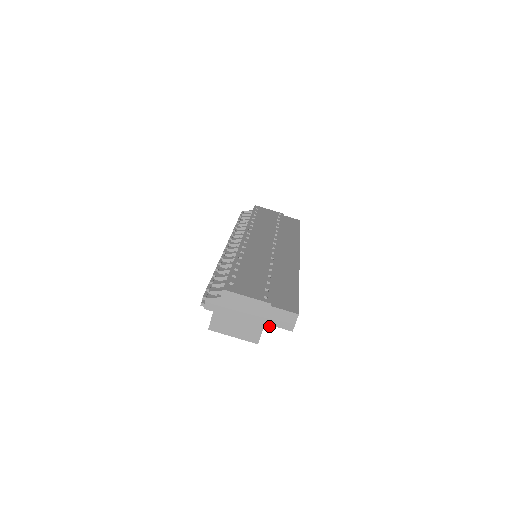
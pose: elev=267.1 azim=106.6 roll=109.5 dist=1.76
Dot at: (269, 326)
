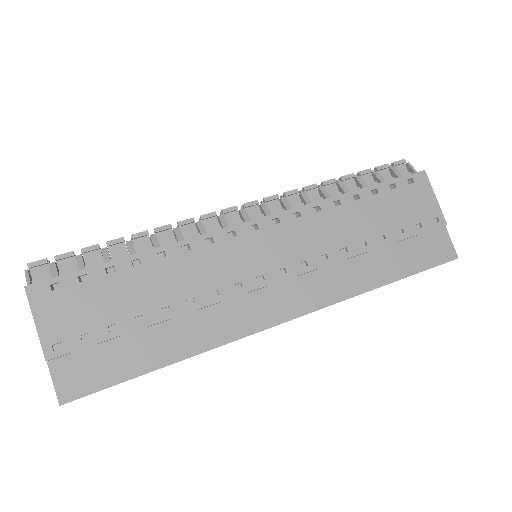
Dot at: occluded
